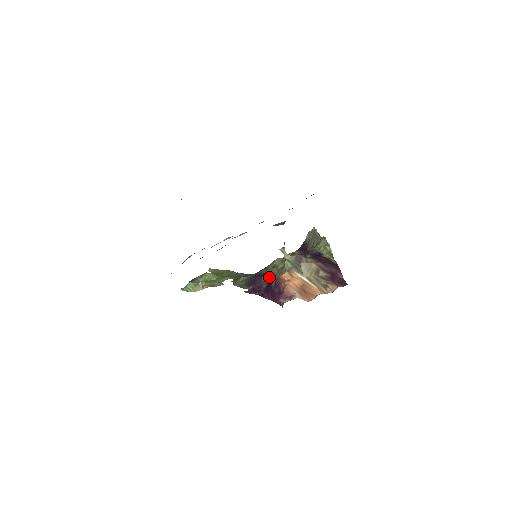
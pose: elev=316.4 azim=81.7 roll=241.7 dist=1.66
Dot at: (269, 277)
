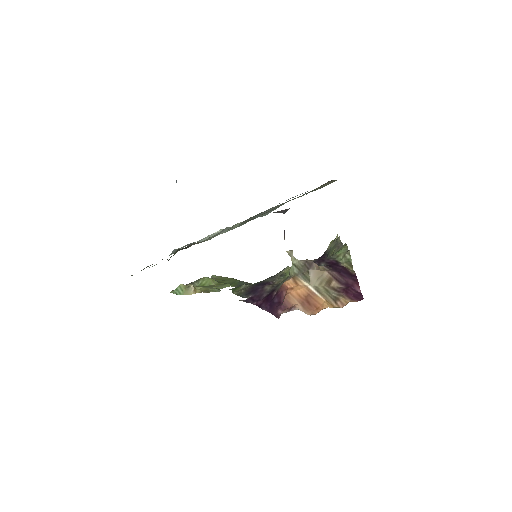
Dot at: (273, 285)
